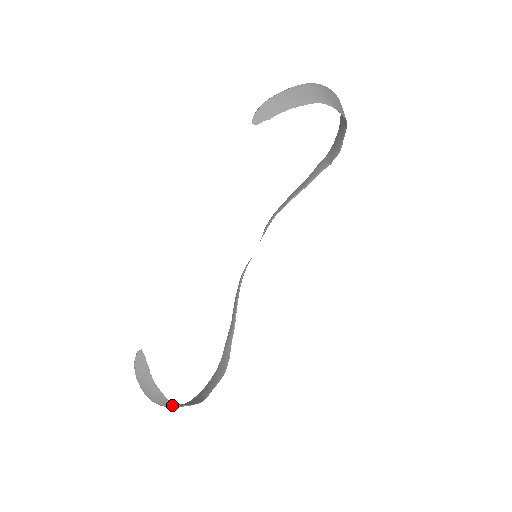
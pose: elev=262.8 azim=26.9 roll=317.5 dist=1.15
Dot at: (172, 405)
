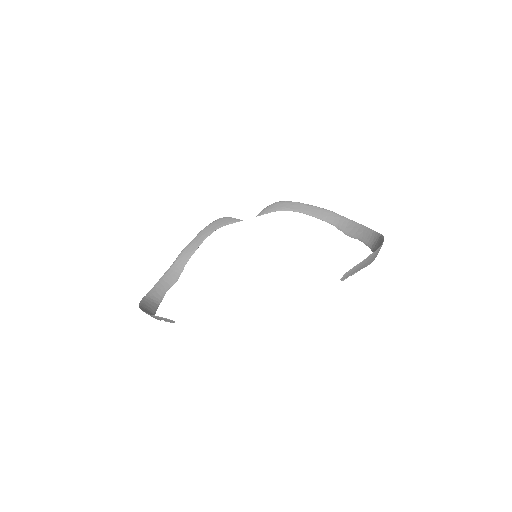
Dot at: (150, 313)
